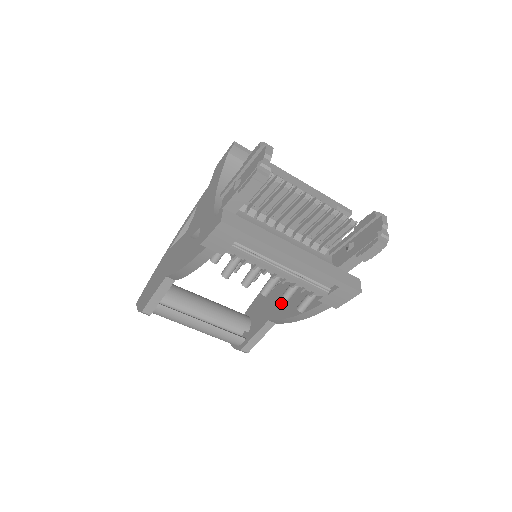
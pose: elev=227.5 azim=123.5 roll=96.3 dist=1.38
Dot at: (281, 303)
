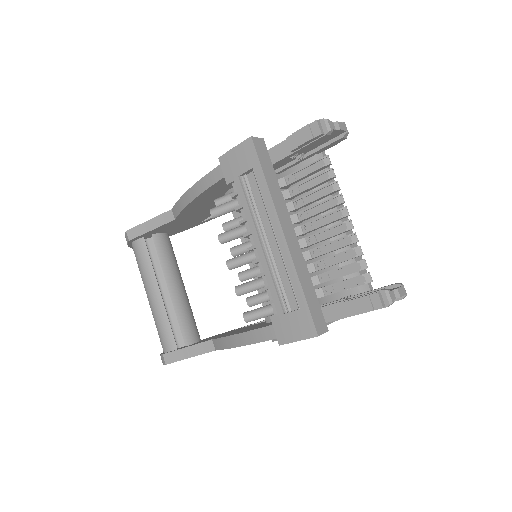
Dot at: (235, 289)
